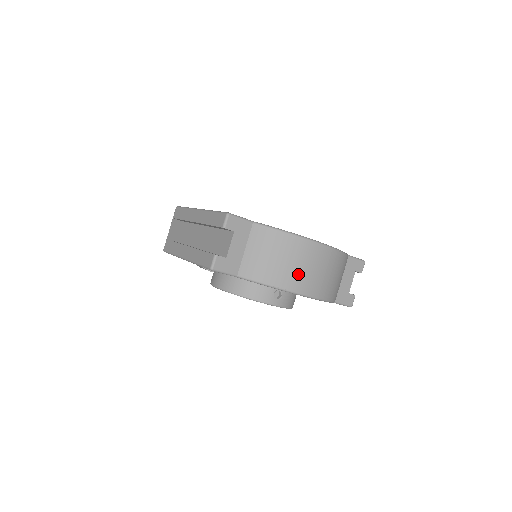
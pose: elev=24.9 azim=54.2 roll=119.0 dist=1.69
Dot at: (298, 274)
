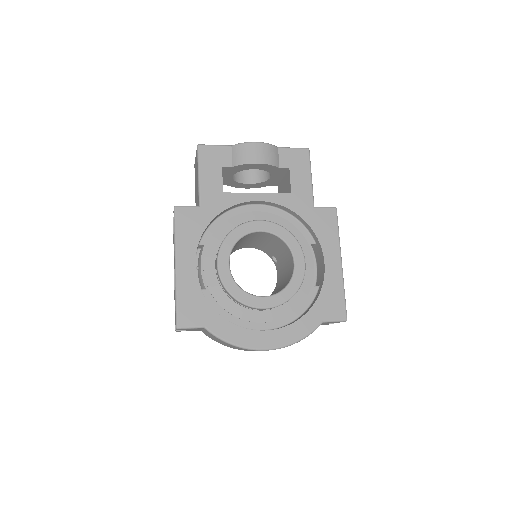
Dot at: (247, 350)
